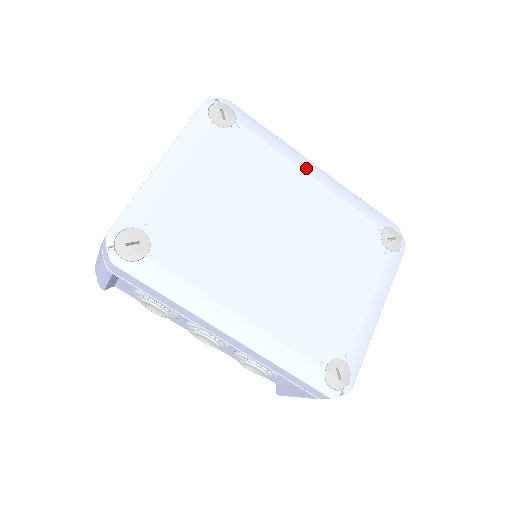
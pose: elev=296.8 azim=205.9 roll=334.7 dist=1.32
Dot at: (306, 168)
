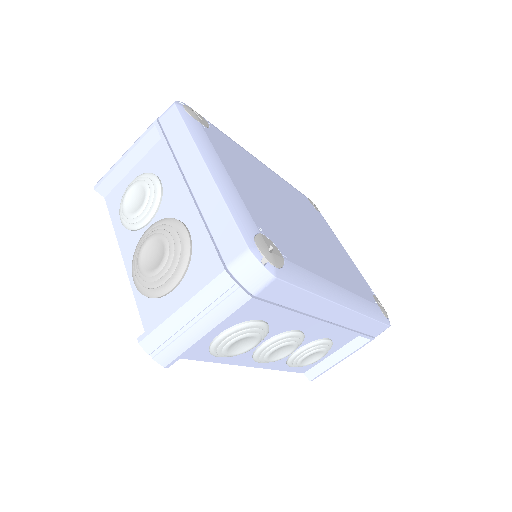
Dot at: (257, 159)
